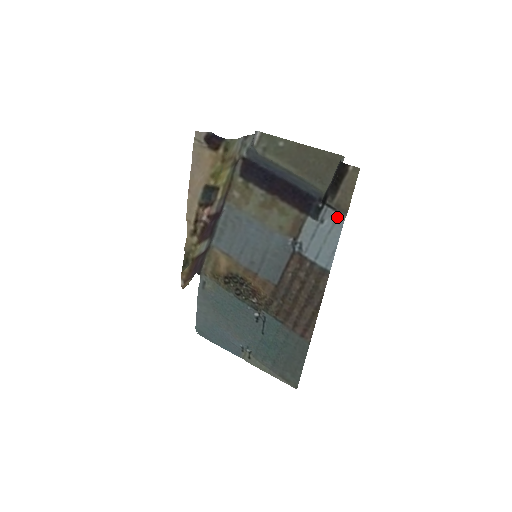
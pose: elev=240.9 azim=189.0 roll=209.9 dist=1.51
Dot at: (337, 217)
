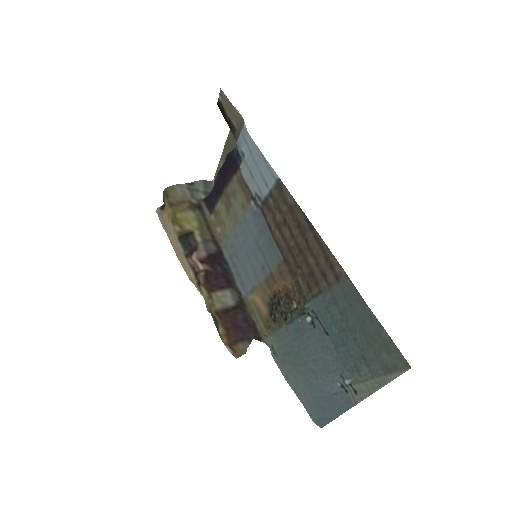
Dot at: (242, 135)
